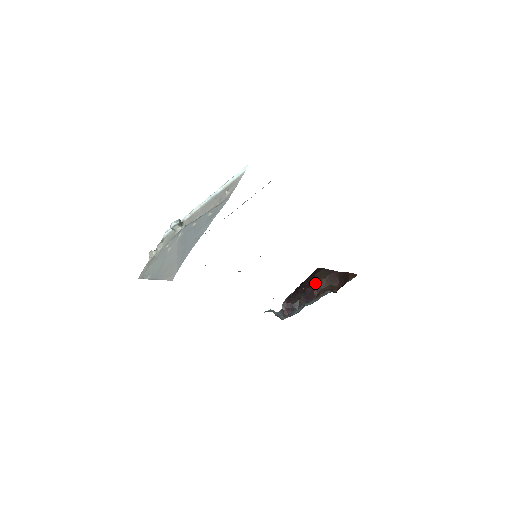
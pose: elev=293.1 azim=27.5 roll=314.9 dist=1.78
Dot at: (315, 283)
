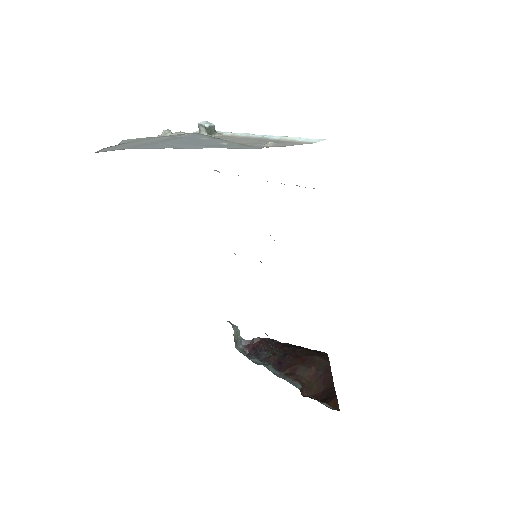
Dot at: (303, 361)
